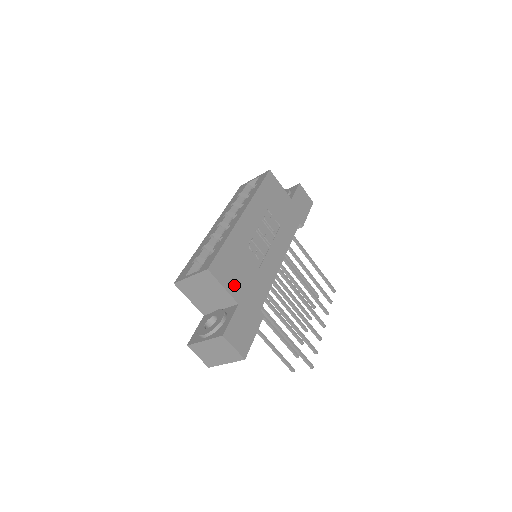
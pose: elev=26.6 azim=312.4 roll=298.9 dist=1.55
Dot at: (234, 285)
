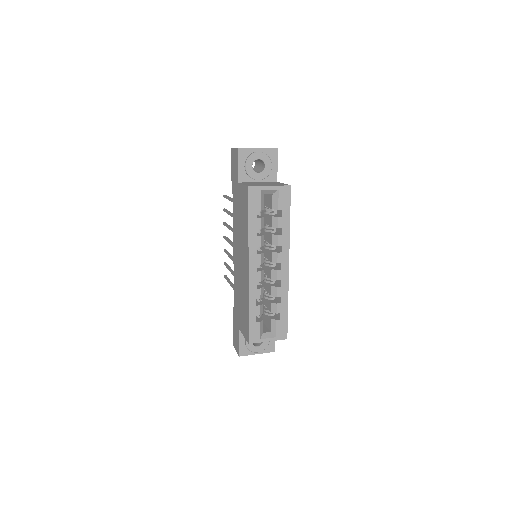
Dot at: occluded
